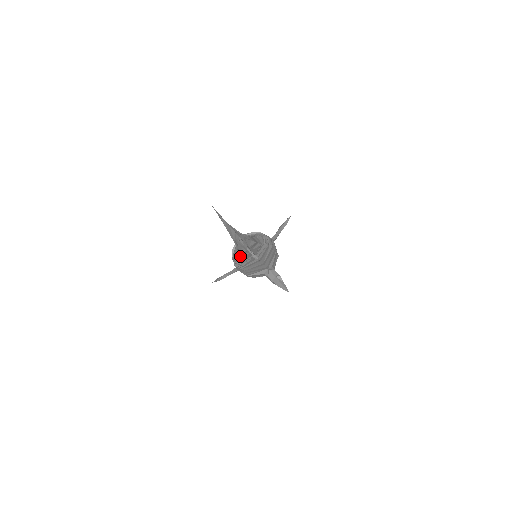
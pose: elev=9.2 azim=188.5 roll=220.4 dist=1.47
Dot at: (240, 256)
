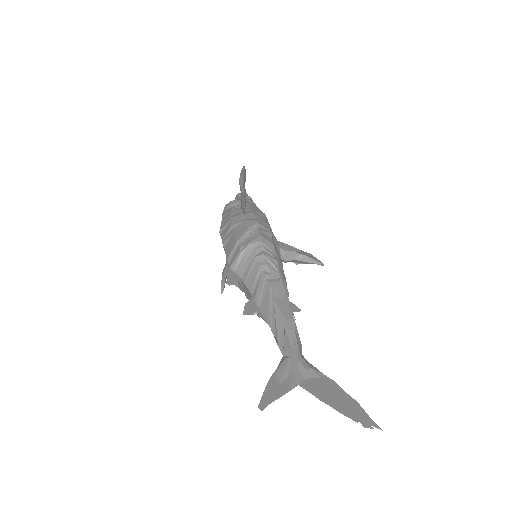
Dot at: occluded
